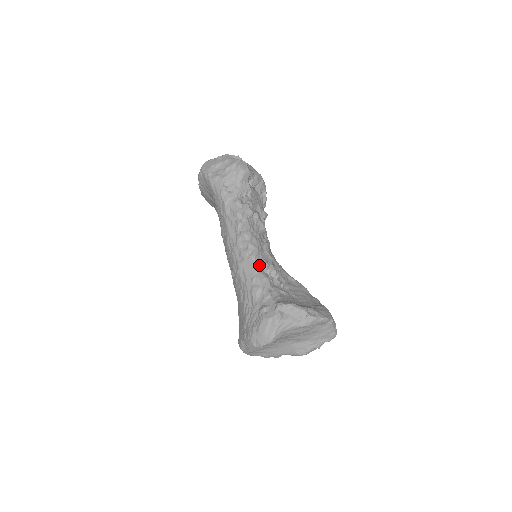
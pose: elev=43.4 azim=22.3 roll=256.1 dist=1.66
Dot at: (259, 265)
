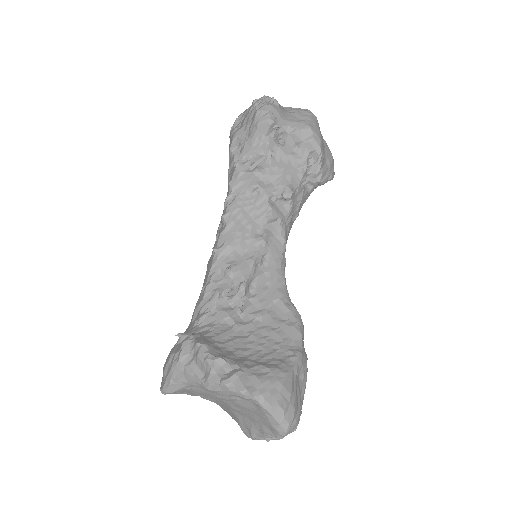
Dot at: (220, 269)
